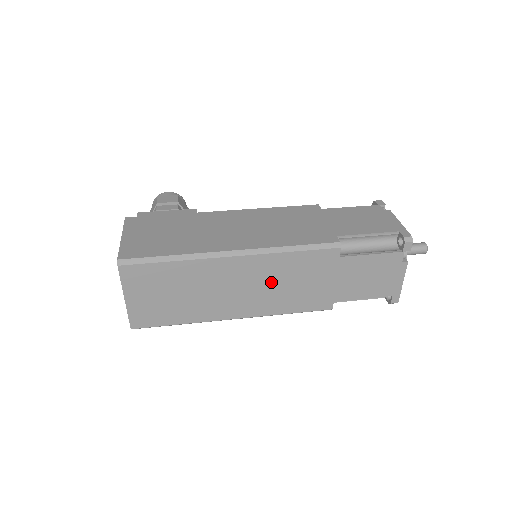
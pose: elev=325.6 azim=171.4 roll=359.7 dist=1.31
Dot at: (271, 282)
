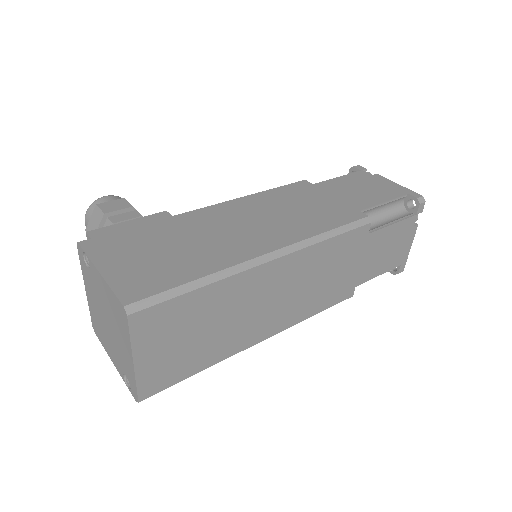
Dot at: (304, 282)
